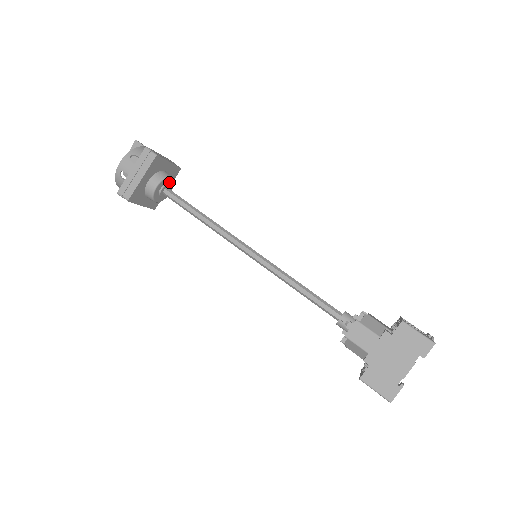
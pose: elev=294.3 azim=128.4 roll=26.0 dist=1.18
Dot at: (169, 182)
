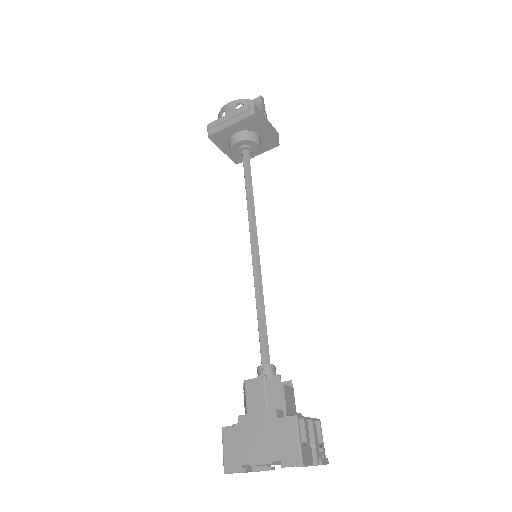
Dot at: (254, 146)
